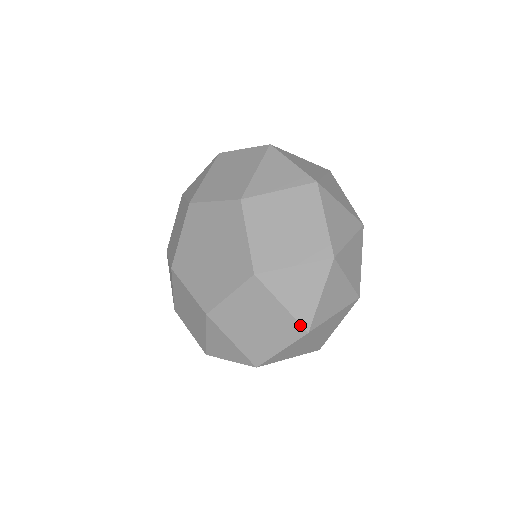
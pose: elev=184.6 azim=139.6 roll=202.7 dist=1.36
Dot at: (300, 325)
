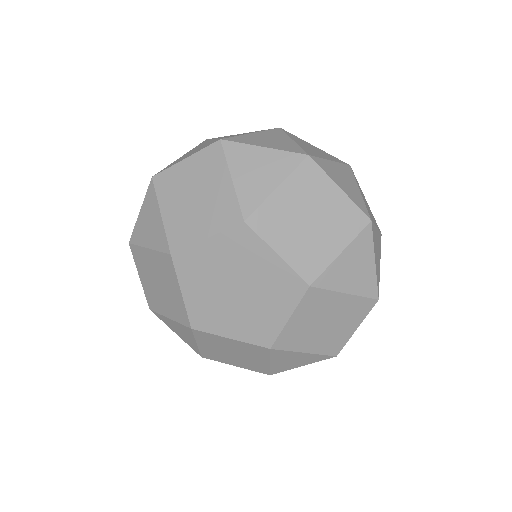
Dot at: (269, 372)
